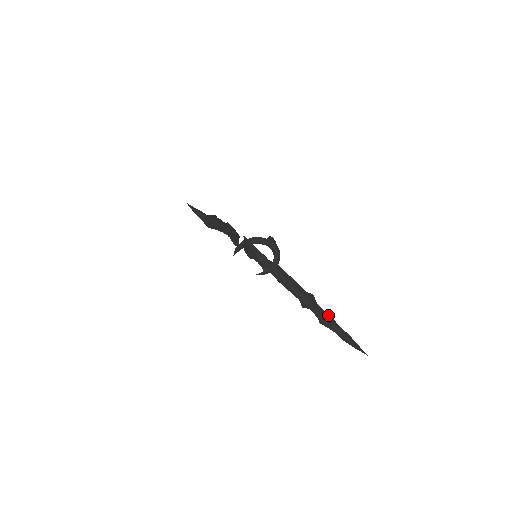
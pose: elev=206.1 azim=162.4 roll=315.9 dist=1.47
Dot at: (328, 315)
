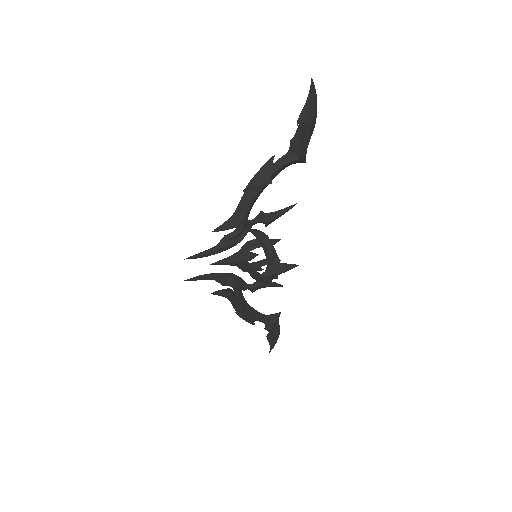
Dot at: (272, 324)
